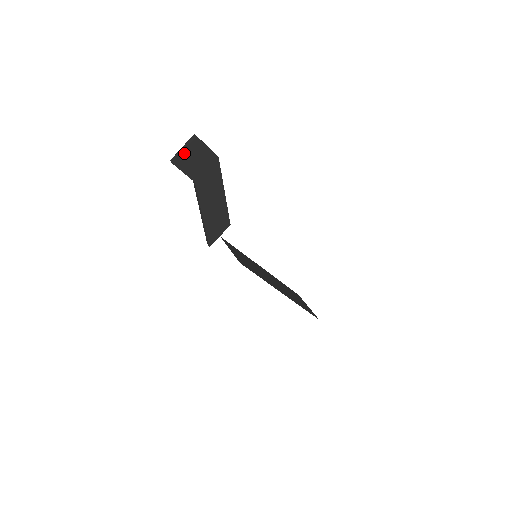
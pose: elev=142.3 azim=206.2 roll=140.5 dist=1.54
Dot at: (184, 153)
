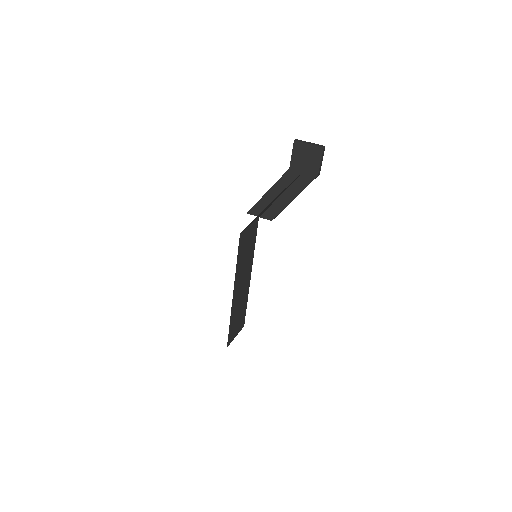
Dot at: (306, 145)
